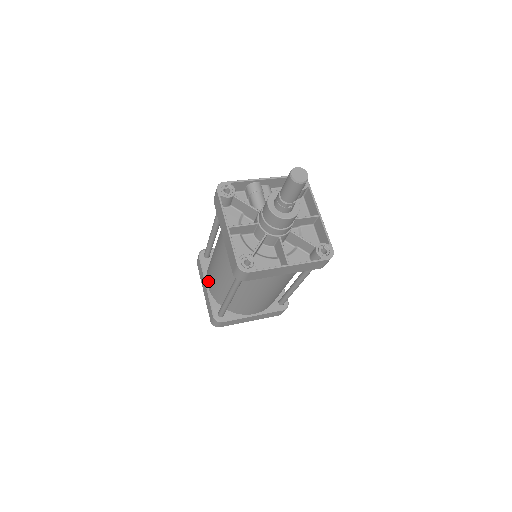
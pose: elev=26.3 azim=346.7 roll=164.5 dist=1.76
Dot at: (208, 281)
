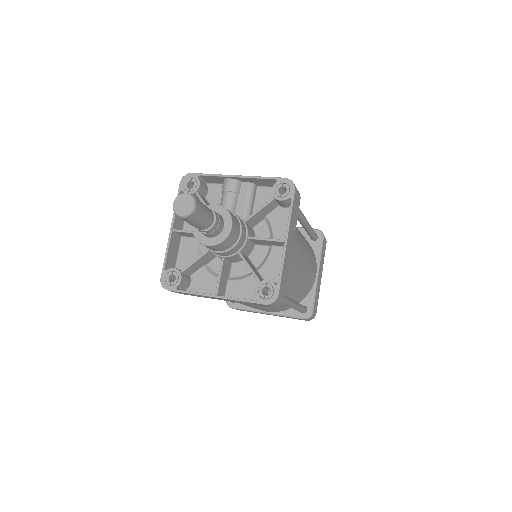
Dot at: occluded
